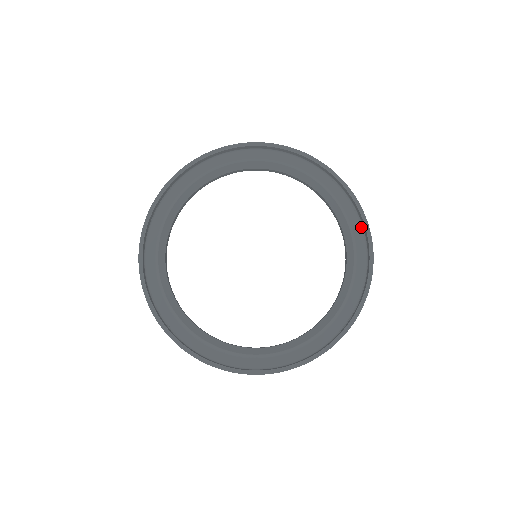
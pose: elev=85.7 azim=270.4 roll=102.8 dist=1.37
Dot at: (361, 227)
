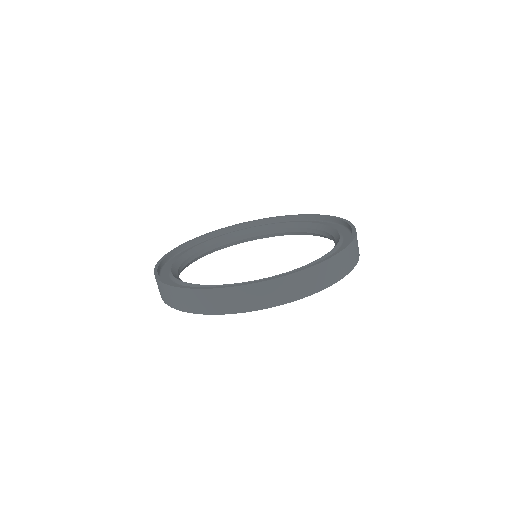
Dot at: (337, 225)
